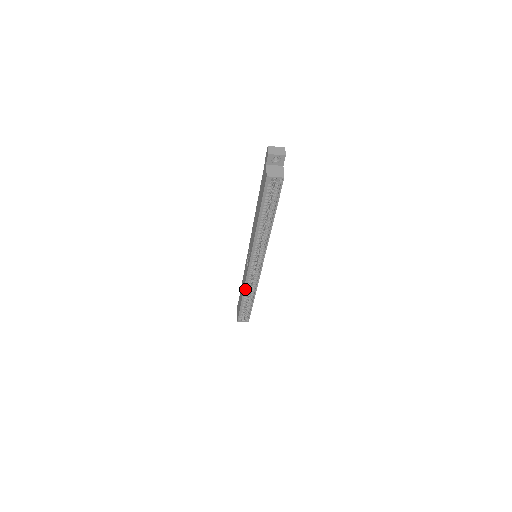
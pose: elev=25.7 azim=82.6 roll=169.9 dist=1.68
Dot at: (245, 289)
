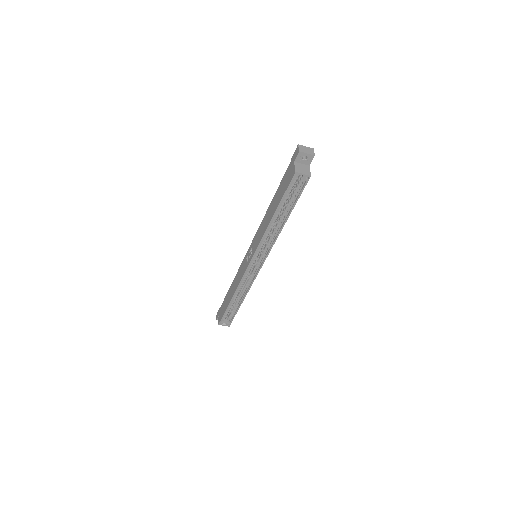
Dot at: (237, 290)
